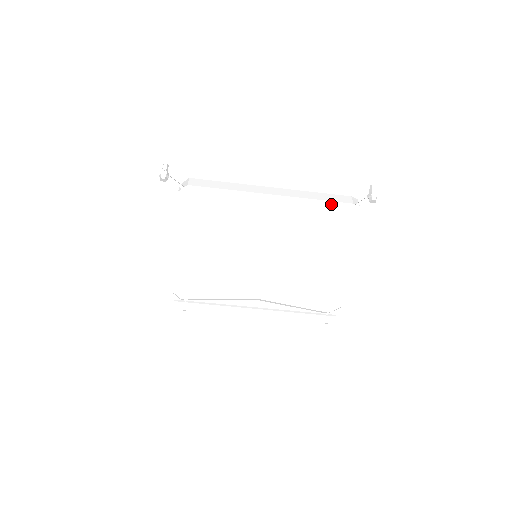
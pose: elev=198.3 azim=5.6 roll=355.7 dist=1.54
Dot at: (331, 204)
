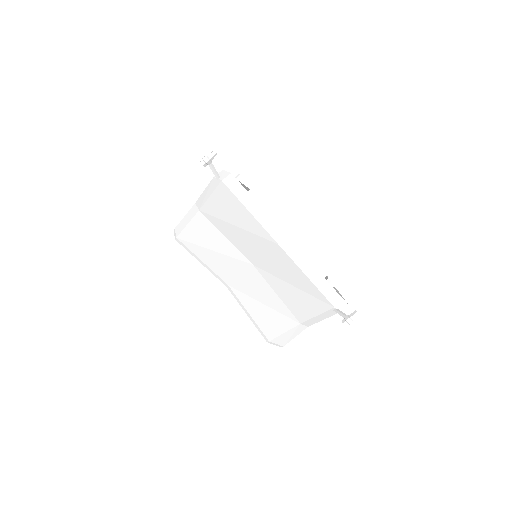
Dot at: (318, 291)
